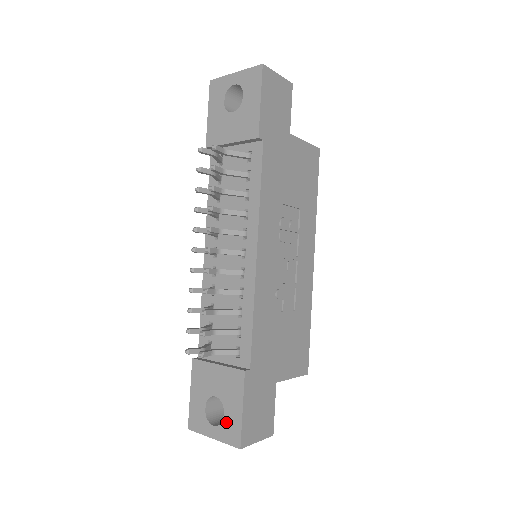
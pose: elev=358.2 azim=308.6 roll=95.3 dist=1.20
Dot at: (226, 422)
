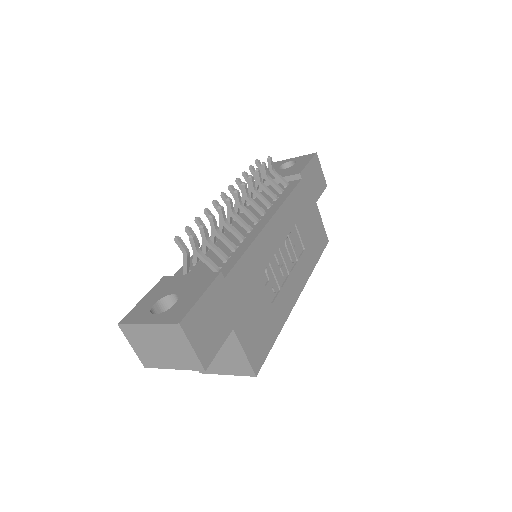
Dot at: (174, 308)
